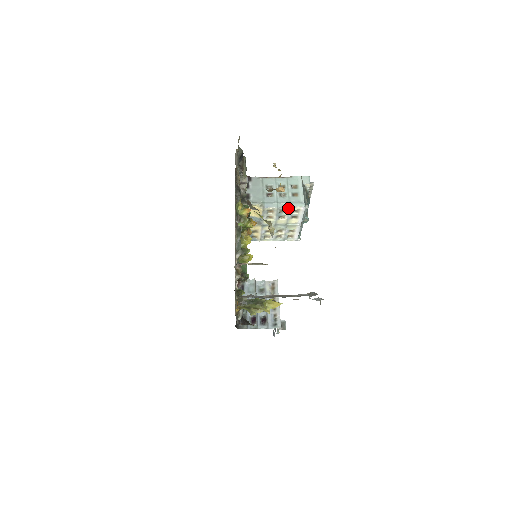
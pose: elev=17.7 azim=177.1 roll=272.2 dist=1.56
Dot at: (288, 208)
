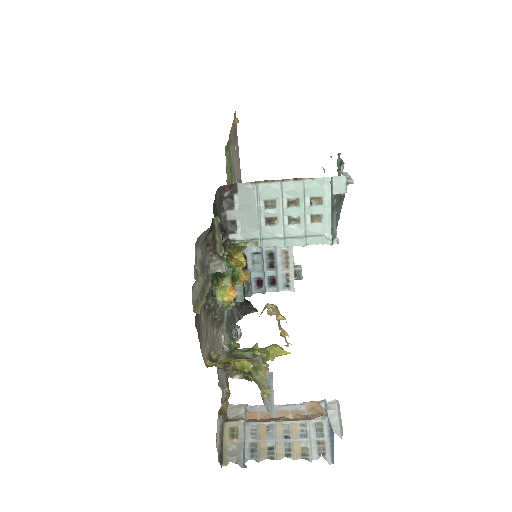
Dot at: (303, 246)
